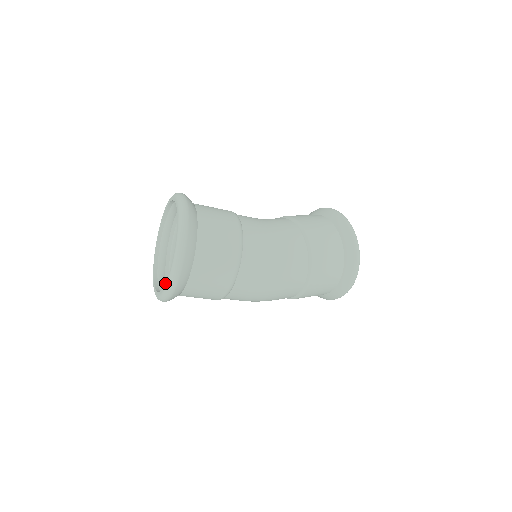
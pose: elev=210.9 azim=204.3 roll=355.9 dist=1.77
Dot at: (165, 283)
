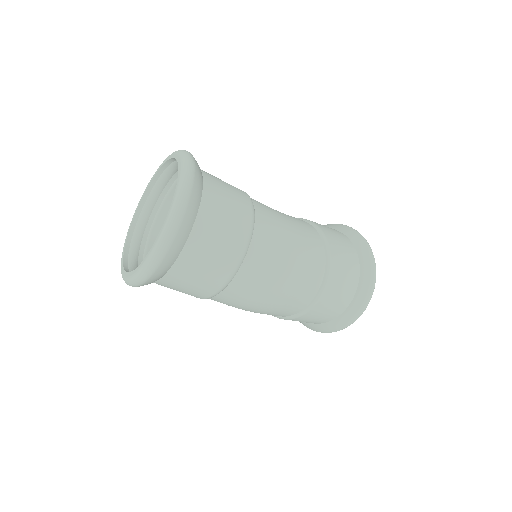
Dot at: (157, 236)
